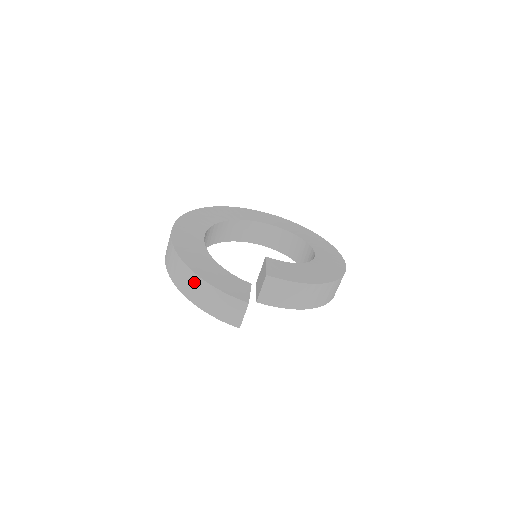
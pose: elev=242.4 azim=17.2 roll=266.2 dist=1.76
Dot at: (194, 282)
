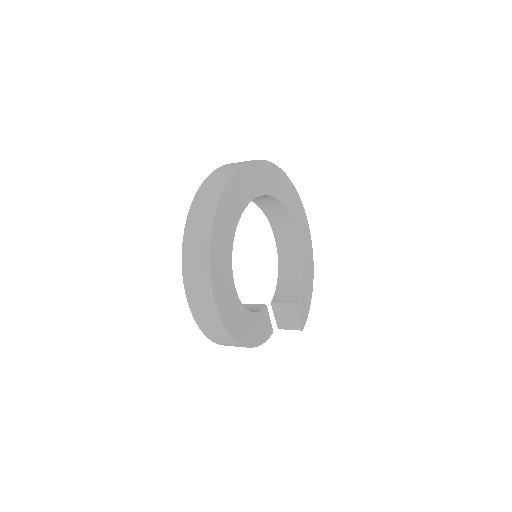
Dot at: occluded
